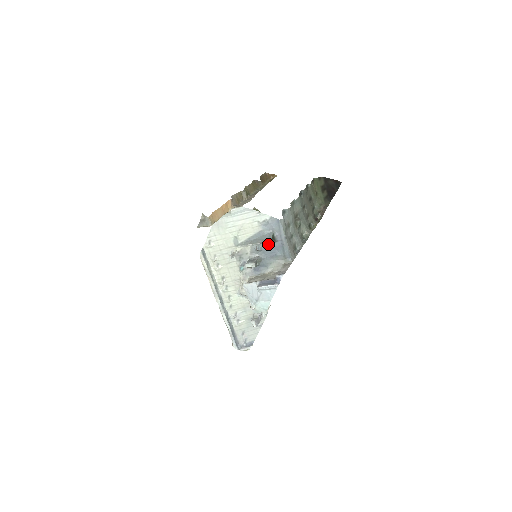
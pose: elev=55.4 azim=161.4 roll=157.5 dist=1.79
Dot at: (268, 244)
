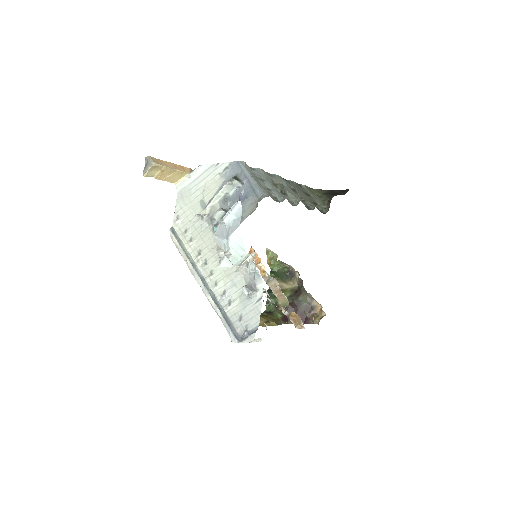
Dot at: (230, 182)
